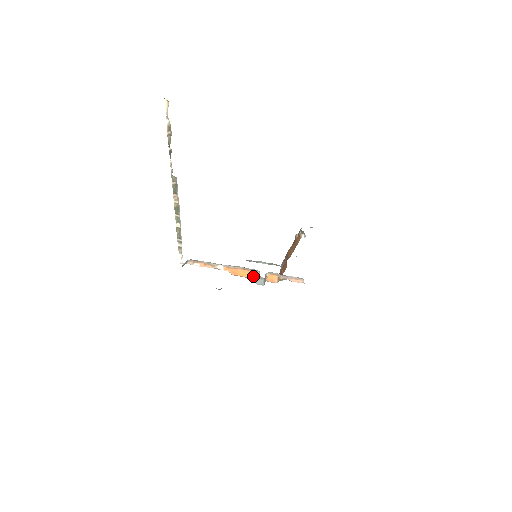
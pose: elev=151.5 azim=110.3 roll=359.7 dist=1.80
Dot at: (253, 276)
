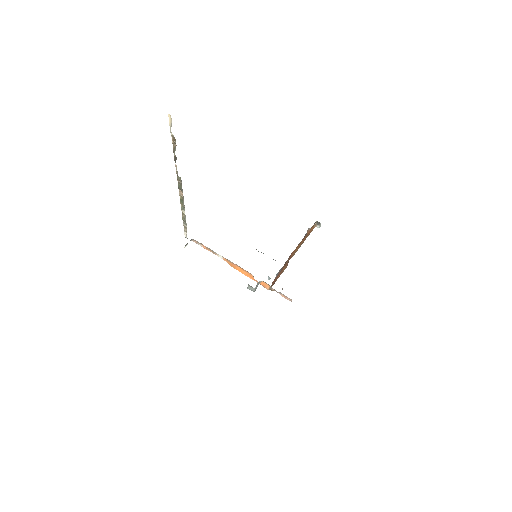
Dot at: (248, 275)
